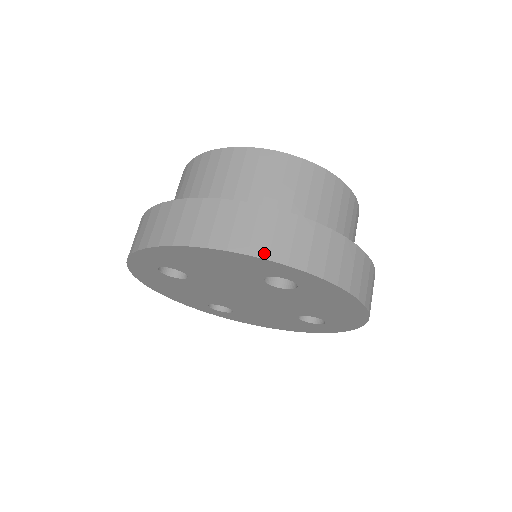
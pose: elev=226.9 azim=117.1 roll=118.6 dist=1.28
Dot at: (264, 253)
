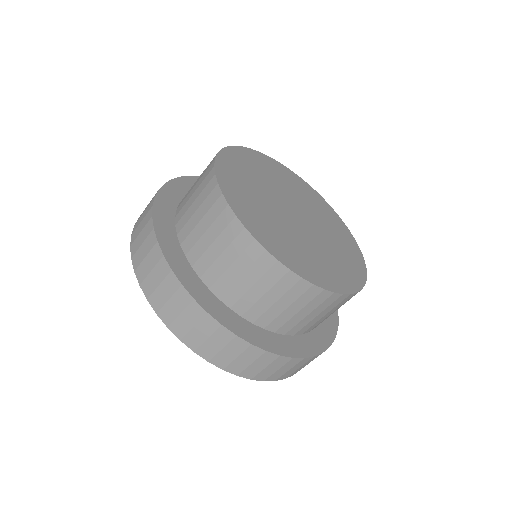
Dot at: (250, 376)
